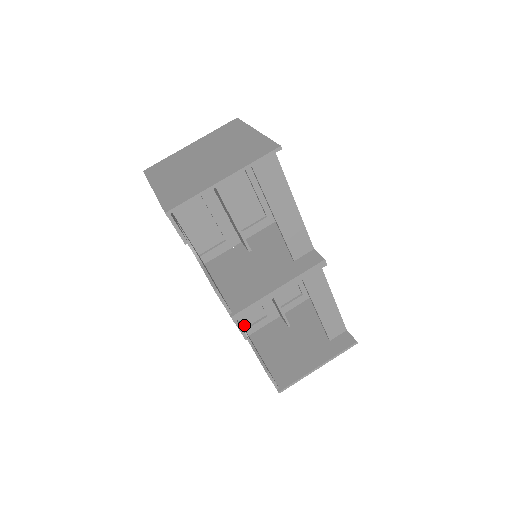
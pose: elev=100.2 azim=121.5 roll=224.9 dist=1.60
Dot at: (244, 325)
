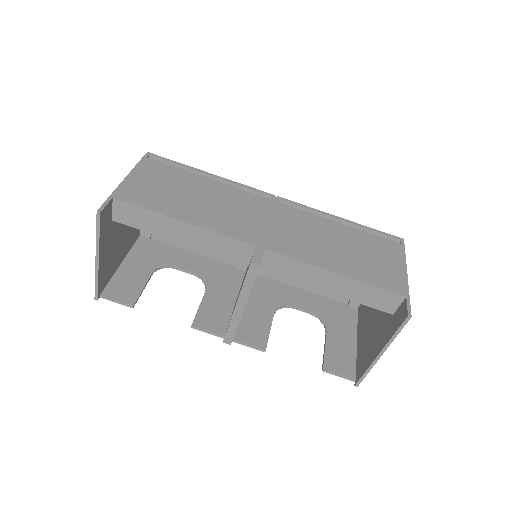
Dot at: (344, 300)
